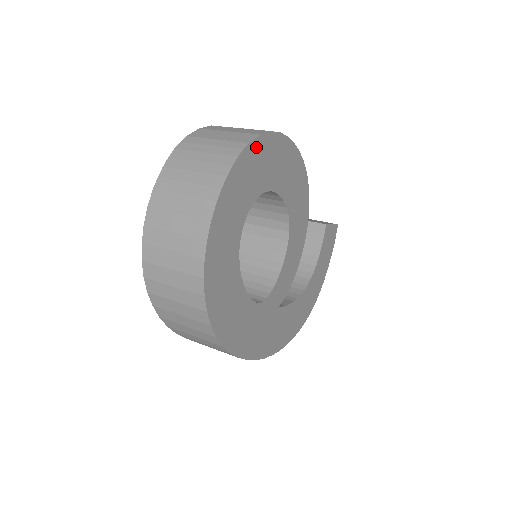
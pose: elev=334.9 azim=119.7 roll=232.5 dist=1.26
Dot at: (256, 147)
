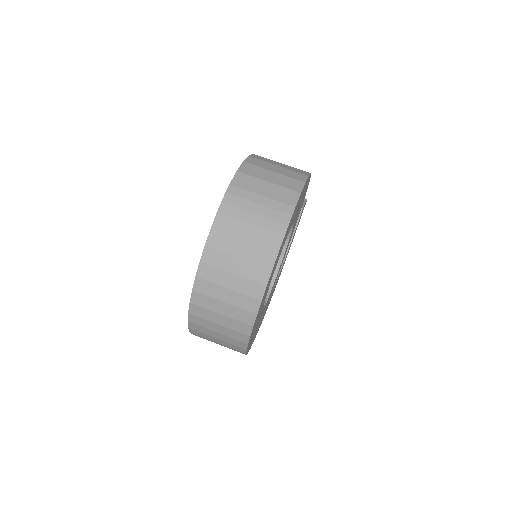
Dot at: occluded
